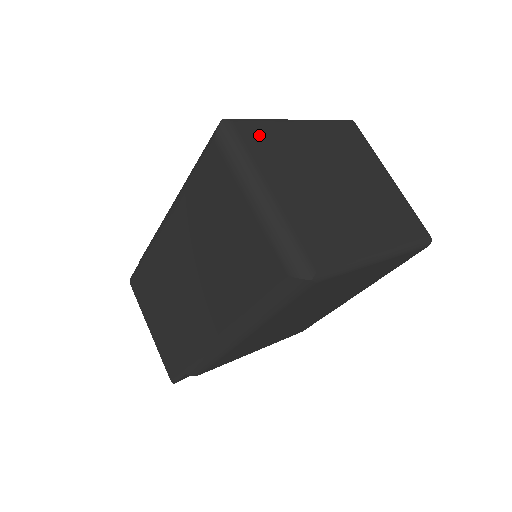
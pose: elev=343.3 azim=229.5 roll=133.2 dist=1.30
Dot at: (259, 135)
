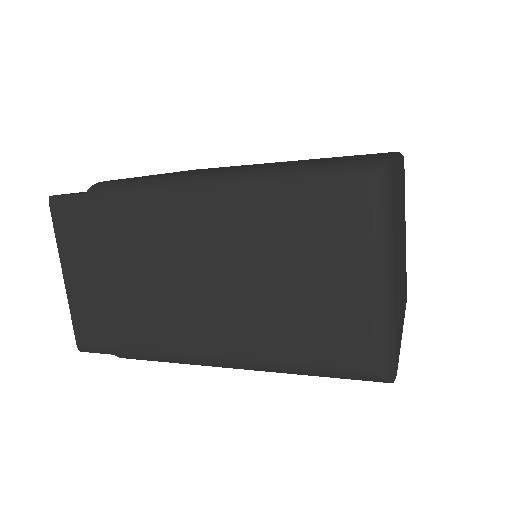
Dot at: occluded
